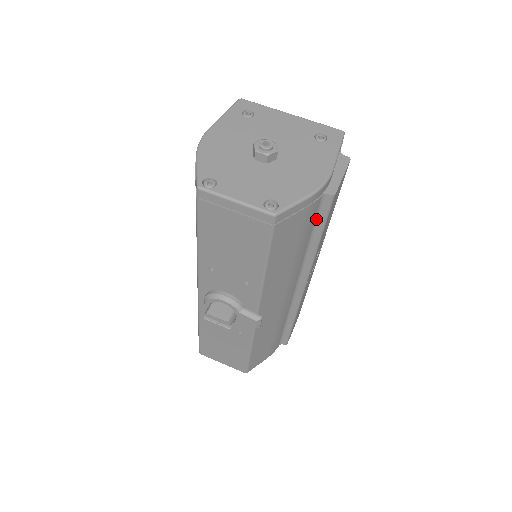
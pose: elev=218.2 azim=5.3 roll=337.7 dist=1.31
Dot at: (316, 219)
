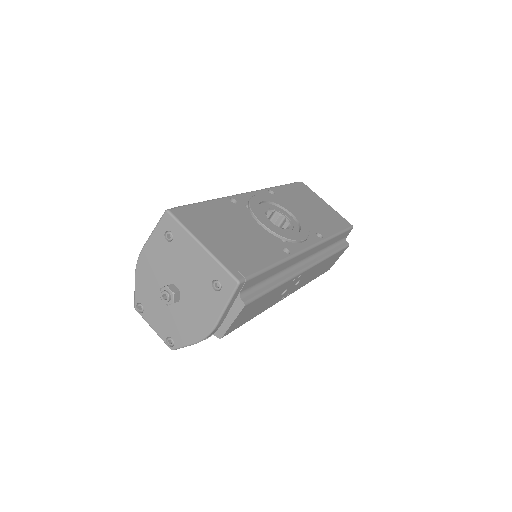
Dot at: occluded
